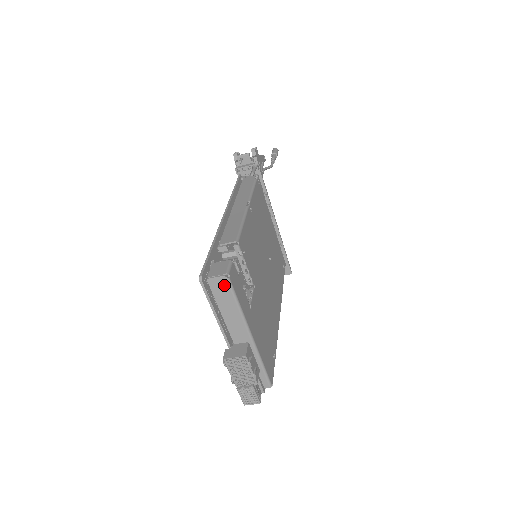
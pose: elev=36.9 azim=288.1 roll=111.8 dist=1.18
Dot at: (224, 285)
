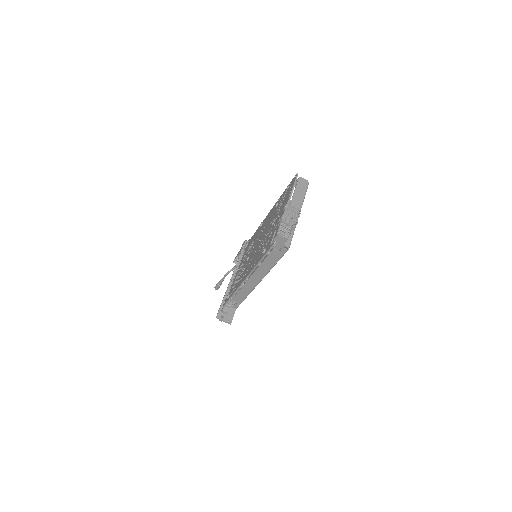
Dot at: (305, 184)
